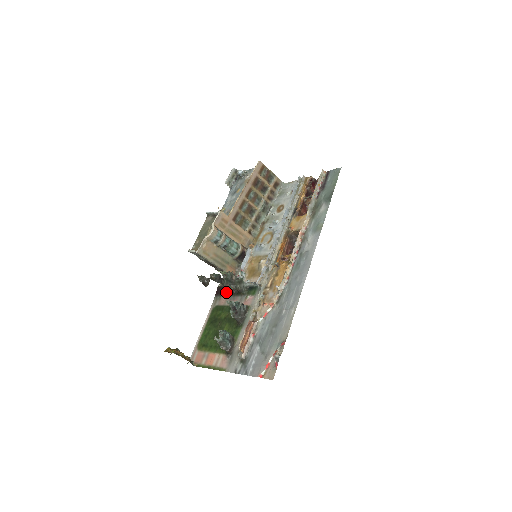
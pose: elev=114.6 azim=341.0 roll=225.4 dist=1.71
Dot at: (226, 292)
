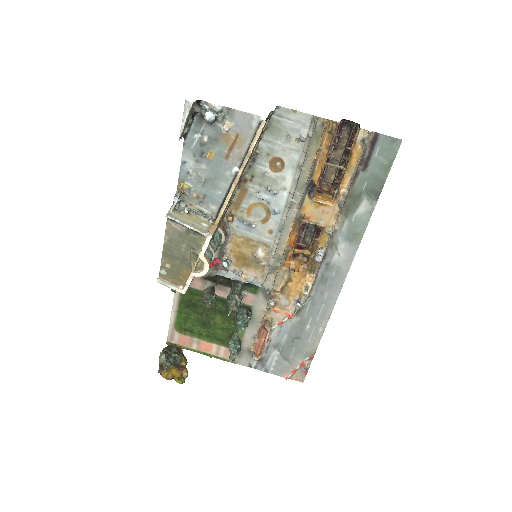
Dot at: occluded
